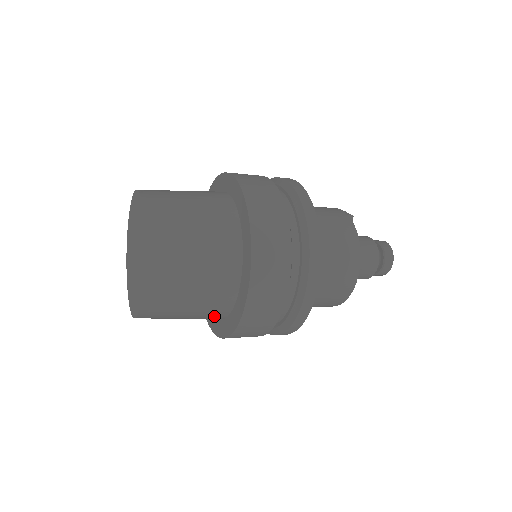
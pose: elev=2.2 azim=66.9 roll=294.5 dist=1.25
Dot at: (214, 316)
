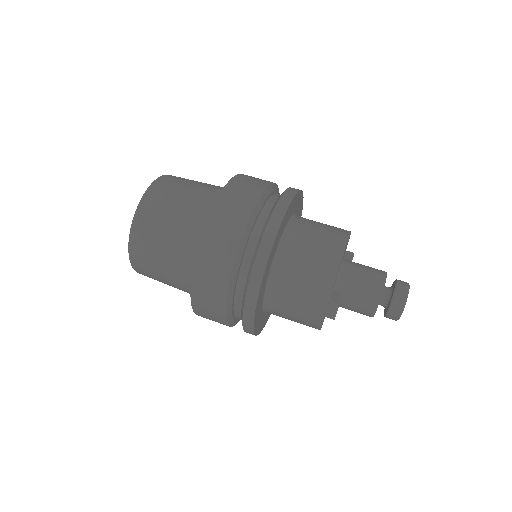
Dot at: occluded
